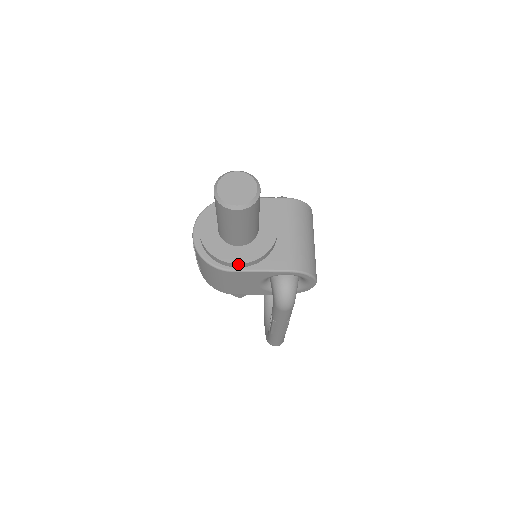
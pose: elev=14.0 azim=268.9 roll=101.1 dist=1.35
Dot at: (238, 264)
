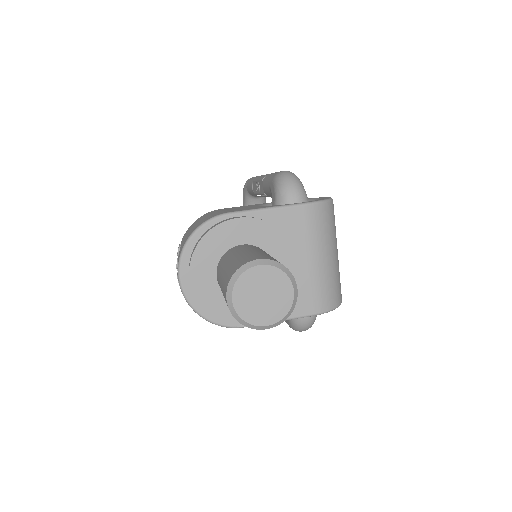
Dot at: occluded
